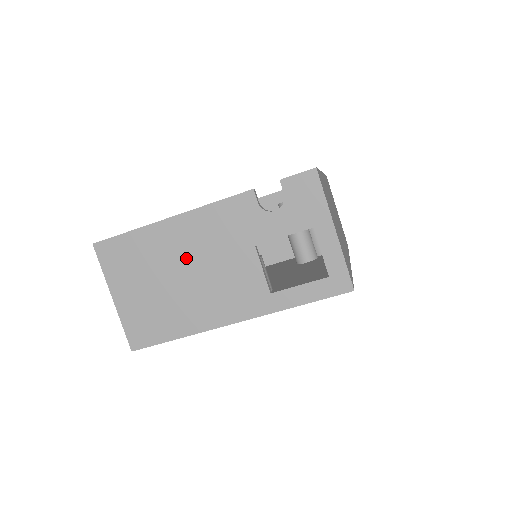
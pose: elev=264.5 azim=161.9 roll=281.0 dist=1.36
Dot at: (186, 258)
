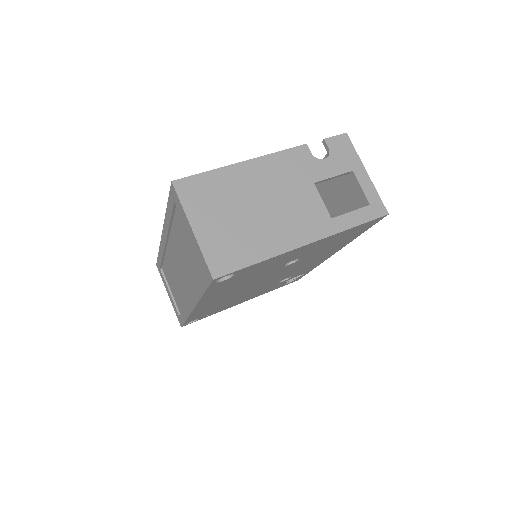
Dot at: (260, 192)
